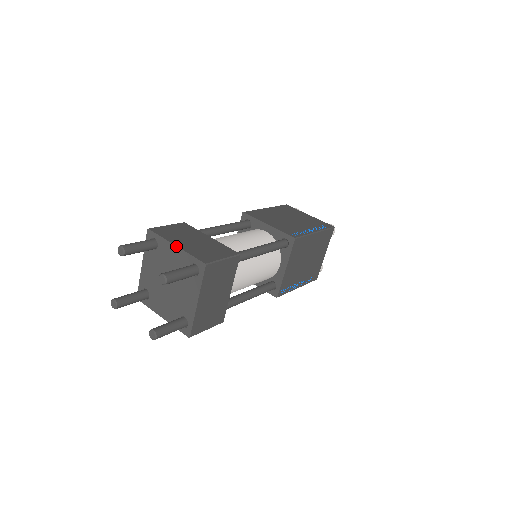
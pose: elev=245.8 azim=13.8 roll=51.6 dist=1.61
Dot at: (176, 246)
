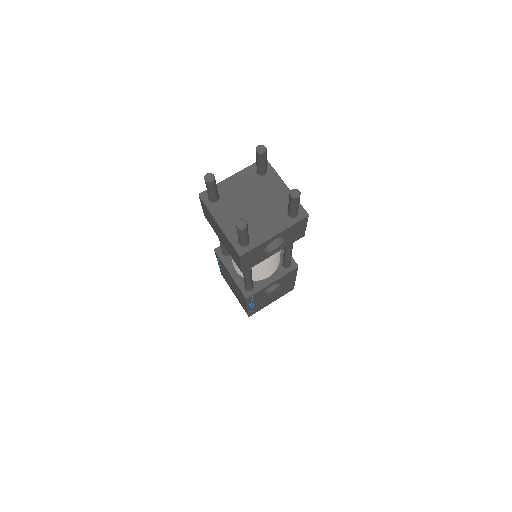
Dot at: (233, 175)
